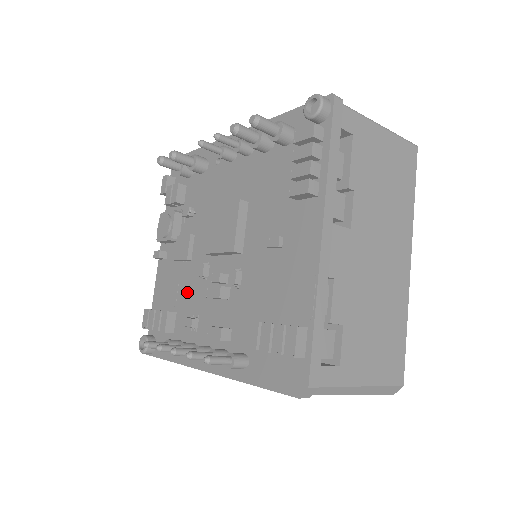
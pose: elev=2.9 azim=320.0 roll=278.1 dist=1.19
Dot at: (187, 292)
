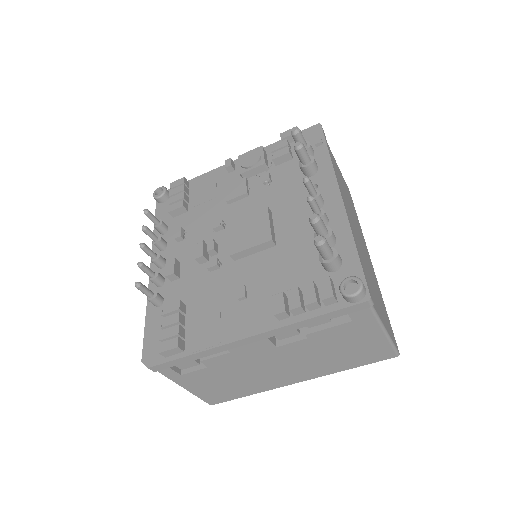
Dot at: (204, 214)
